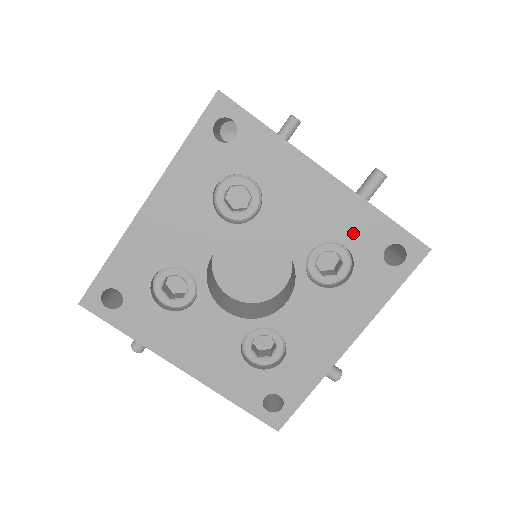
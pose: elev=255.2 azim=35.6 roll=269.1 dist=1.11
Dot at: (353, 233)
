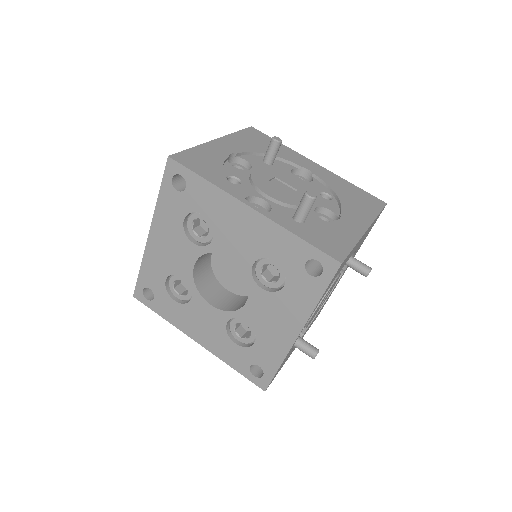
Dot at: (279, 251)
